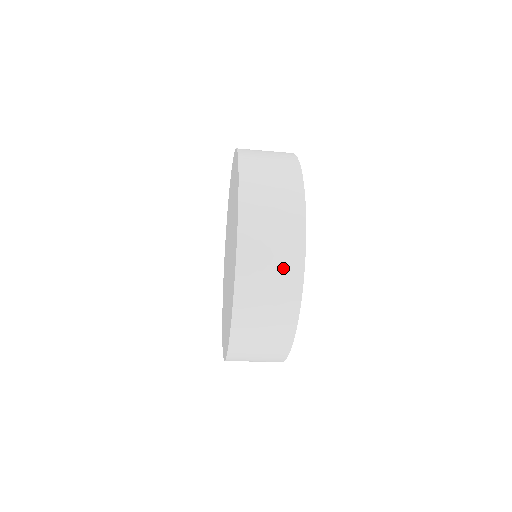
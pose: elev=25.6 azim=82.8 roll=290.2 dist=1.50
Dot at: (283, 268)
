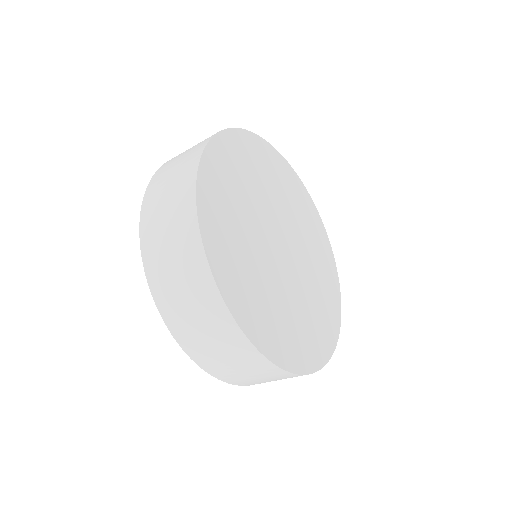
Dot at: (179, 183)
